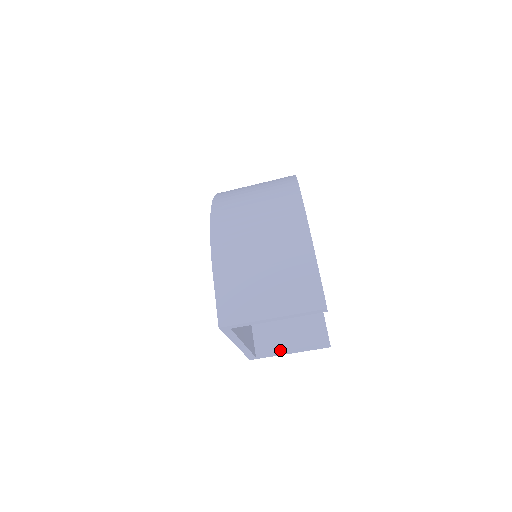
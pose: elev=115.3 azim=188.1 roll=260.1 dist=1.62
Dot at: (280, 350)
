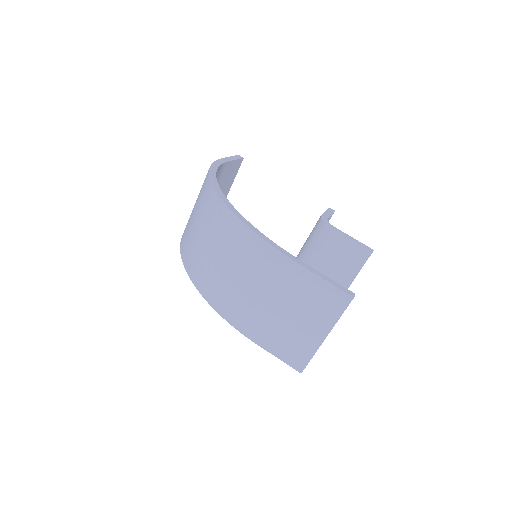
Dot at: occluded
